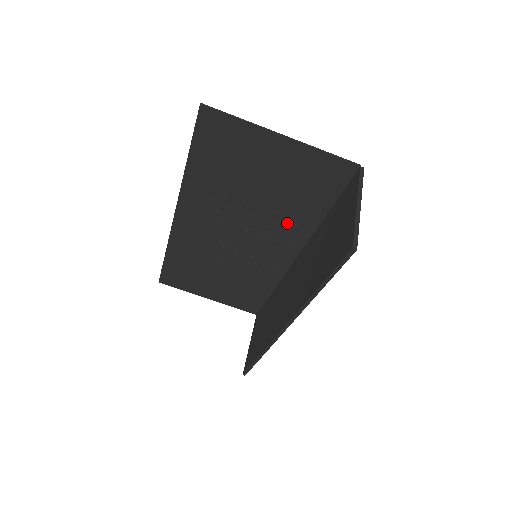
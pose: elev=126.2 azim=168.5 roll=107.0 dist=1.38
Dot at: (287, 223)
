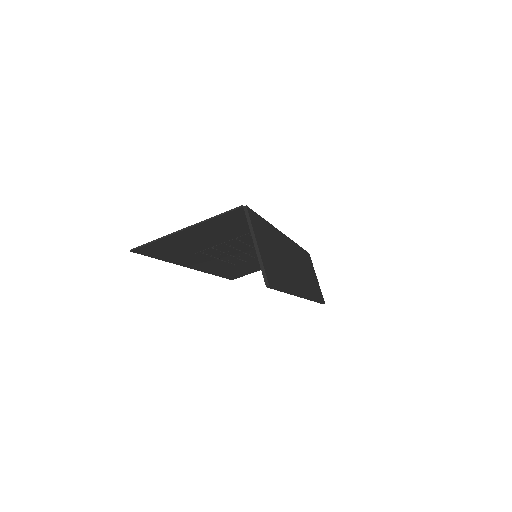
Dot at: (250, 236)
